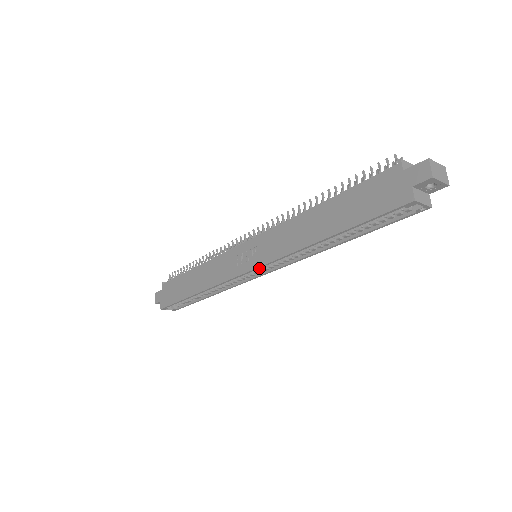
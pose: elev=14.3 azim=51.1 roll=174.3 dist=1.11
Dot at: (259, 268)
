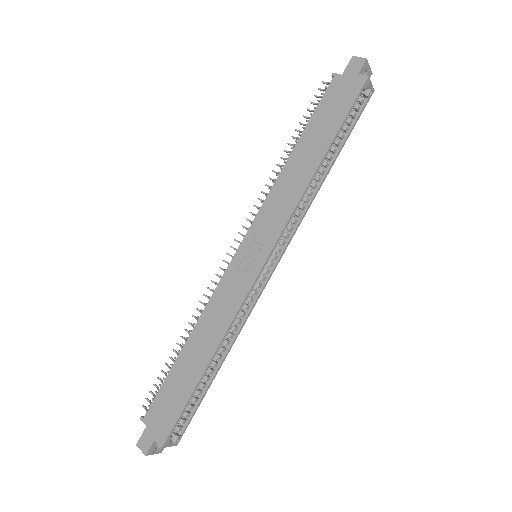
Dot at: (268, 261)
